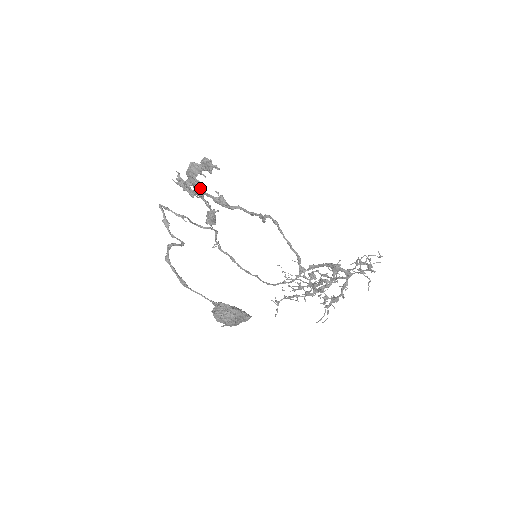
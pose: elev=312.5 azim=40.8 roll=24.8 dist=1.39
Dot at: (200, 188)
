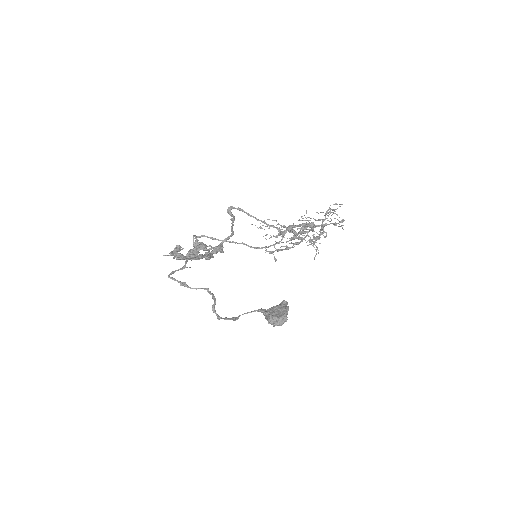
Dot at: occluded
